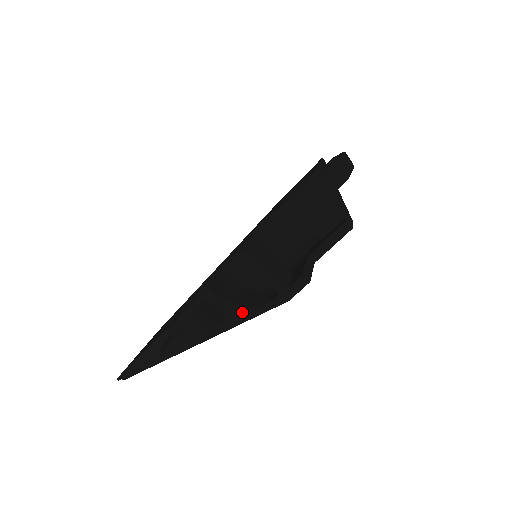
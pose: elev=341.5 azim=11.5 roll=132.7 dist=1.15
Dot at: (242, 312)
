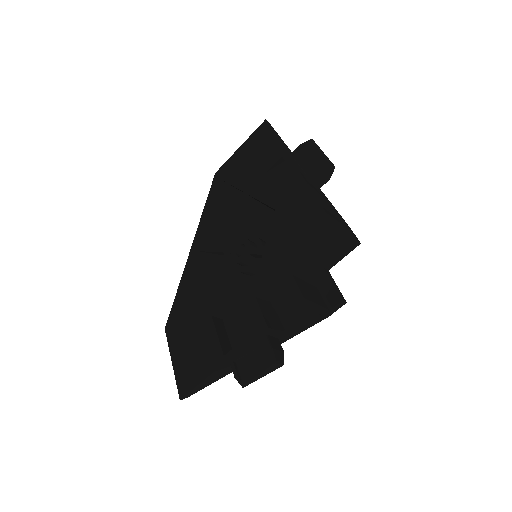
Dot at: (292, 332)
